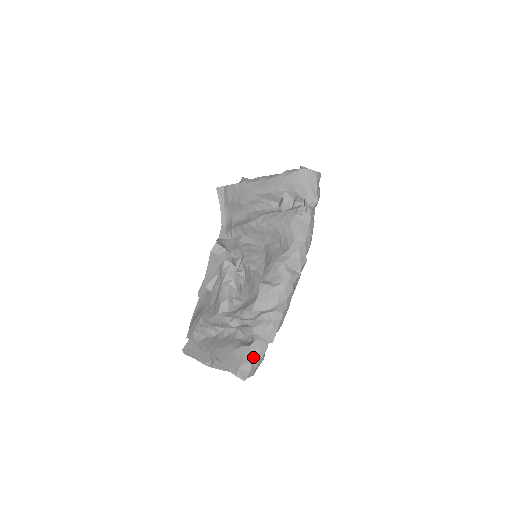
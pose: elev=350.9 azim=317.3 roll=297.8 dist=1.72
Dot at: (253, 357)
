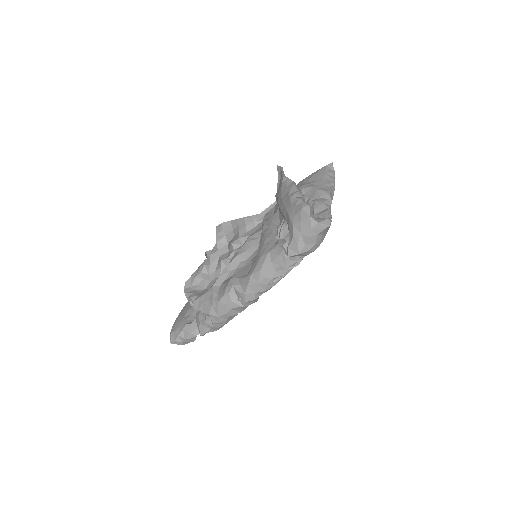
Dot at: (182, 334)
